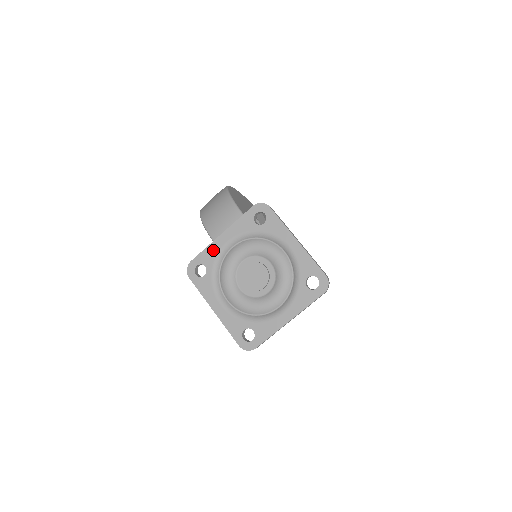
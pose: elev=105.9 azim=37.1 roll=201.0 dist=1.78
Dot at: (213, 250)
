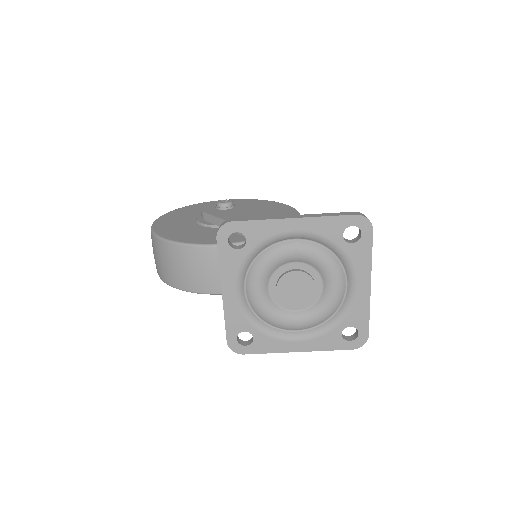
Dot at: (233, 313)
